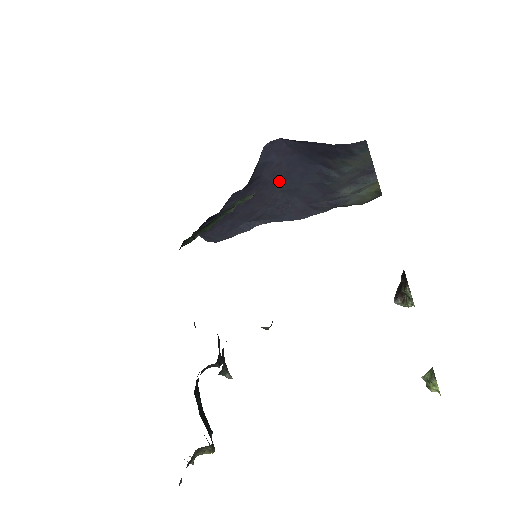
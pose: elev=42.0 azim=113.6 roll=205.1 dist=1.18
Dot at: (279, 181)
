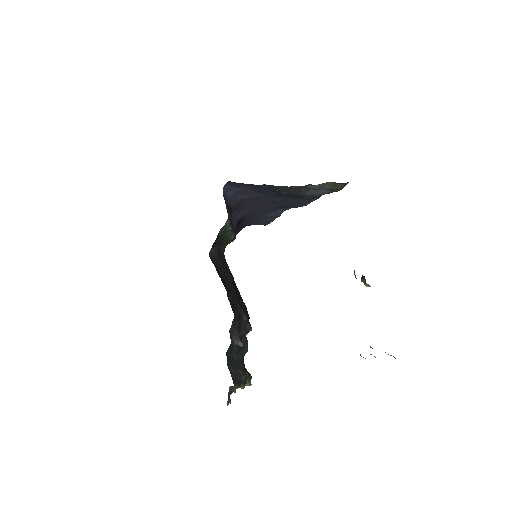
Dot at: (260, 195)
